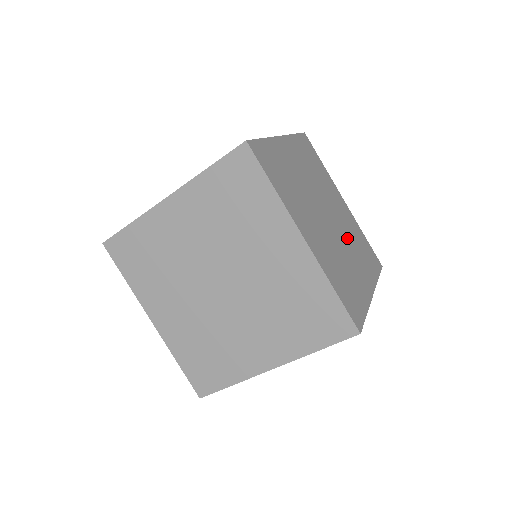
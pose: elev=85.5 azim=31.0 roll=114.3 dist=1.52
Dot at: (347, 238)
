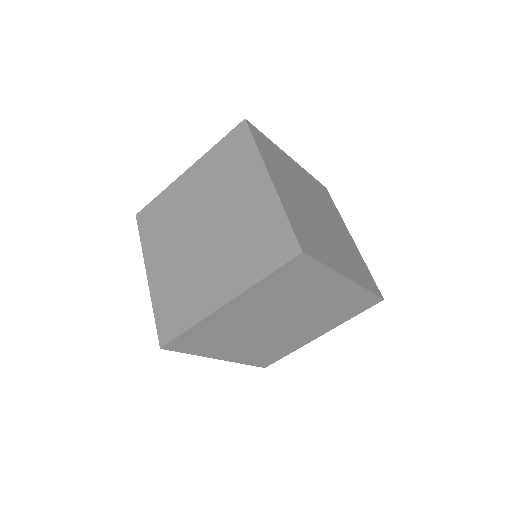
Dot at: (336, 240)
